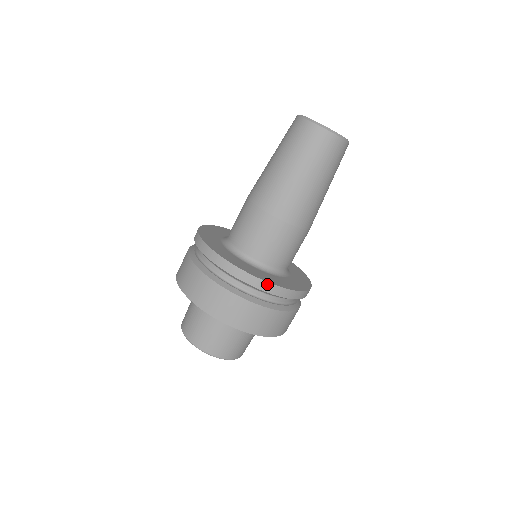
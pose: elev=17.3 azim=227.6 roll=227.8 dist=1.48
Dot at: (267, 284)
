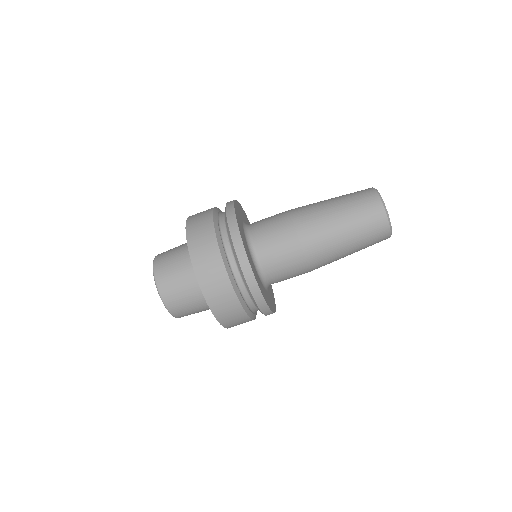
Dot at: occluded
